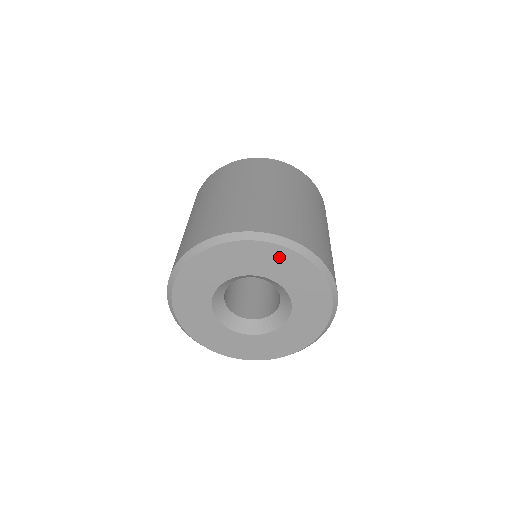
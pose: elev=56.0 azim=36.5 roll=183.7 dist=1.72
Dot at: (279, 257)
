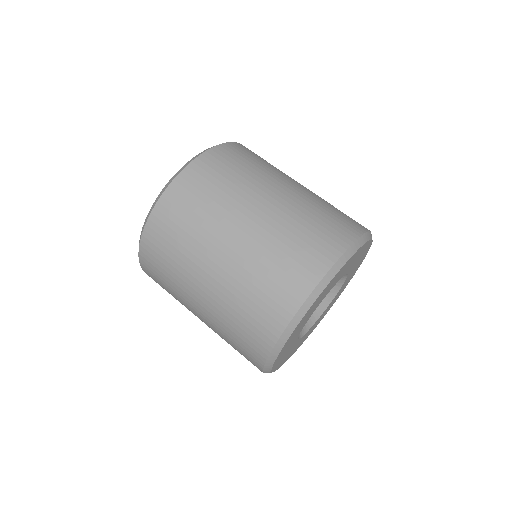
Dot at: (364, 250)
